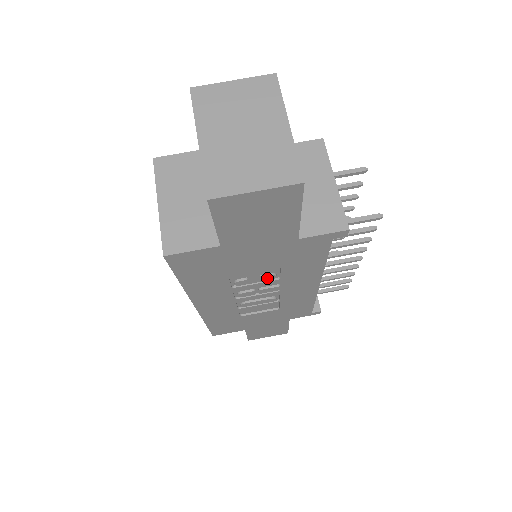
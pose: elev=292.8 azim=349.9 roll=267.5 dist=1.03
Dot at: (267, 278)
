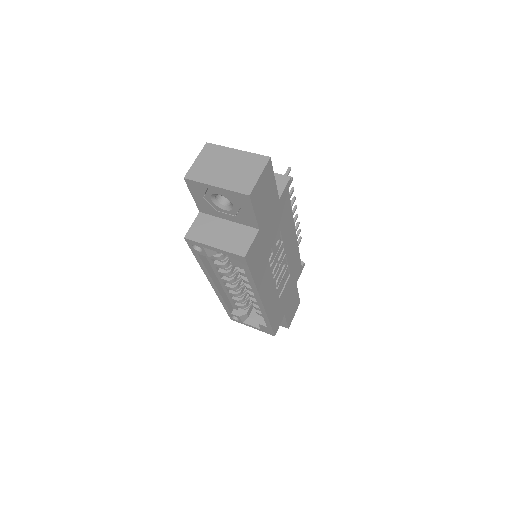
Dot at: (279, 245)
